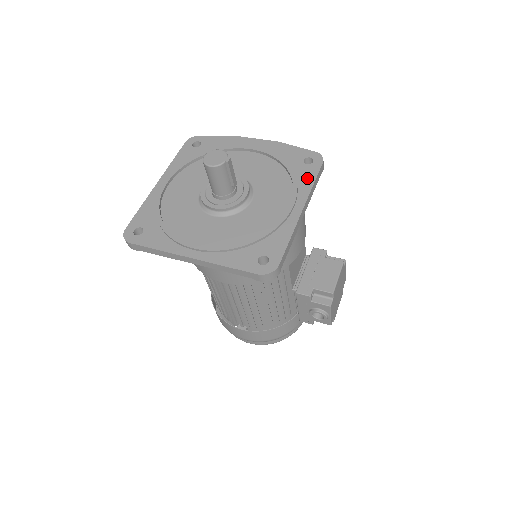
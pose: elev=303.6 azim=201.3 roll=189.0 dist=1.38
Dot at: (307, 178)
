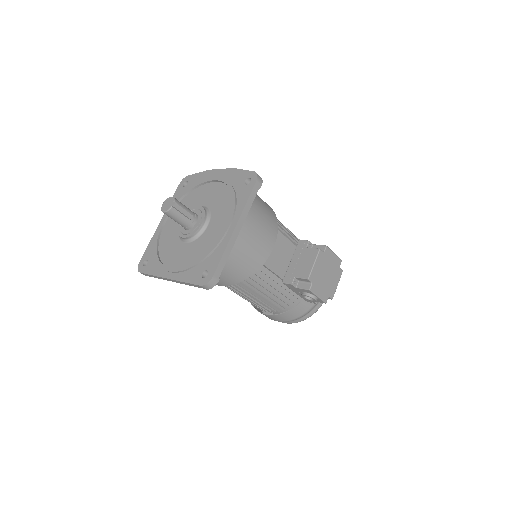
Dot at: (243, 198)
